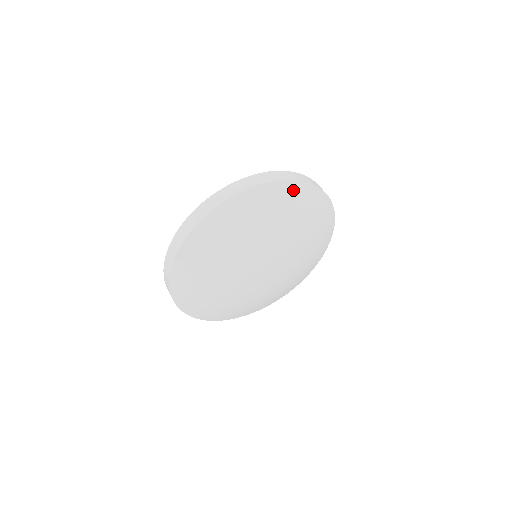
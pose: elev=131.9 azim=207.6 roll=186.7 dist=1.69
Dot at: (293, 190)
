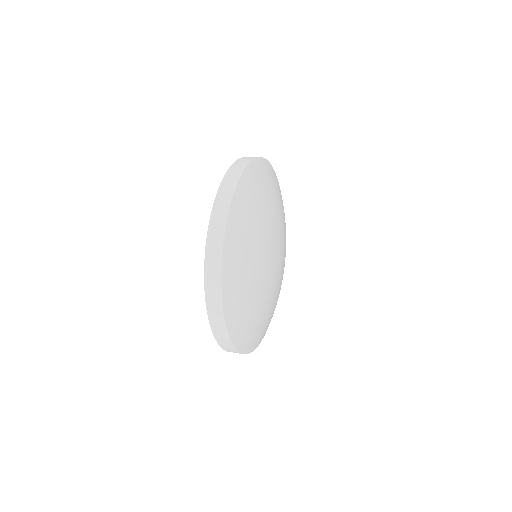
Dot at: (274, 175)
